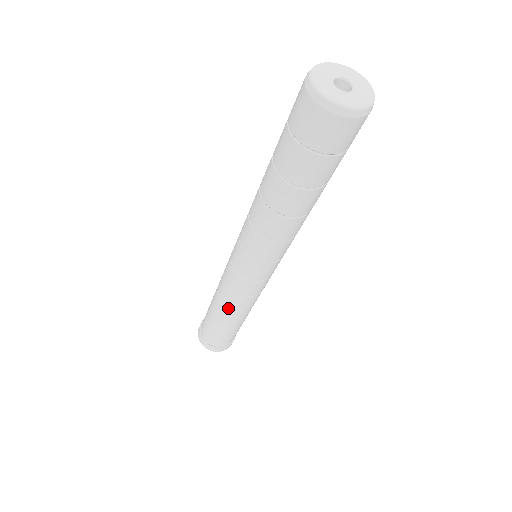
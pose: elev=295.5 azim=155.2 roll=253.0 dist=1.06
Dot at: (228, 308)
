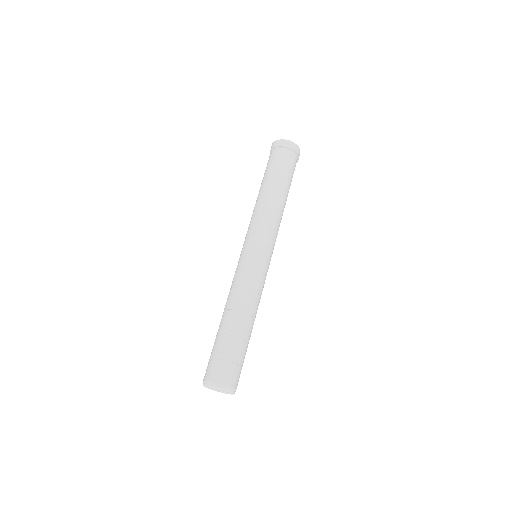
Dot at: occluded
